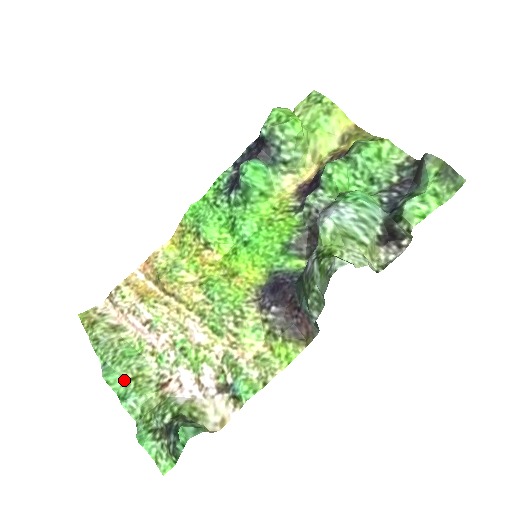
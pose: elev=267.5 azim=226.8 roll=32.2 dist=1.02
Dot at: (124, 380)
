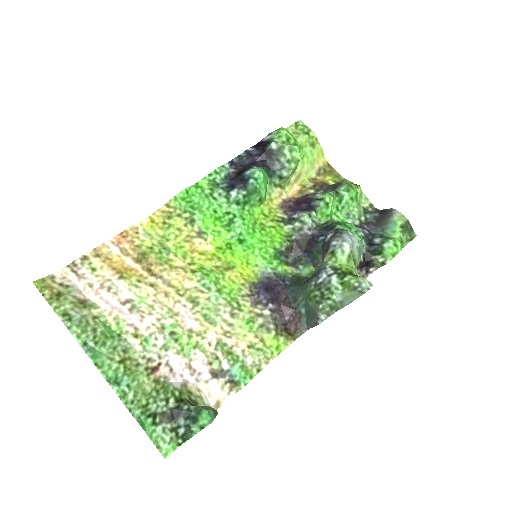
Dot at: (112, 363)
